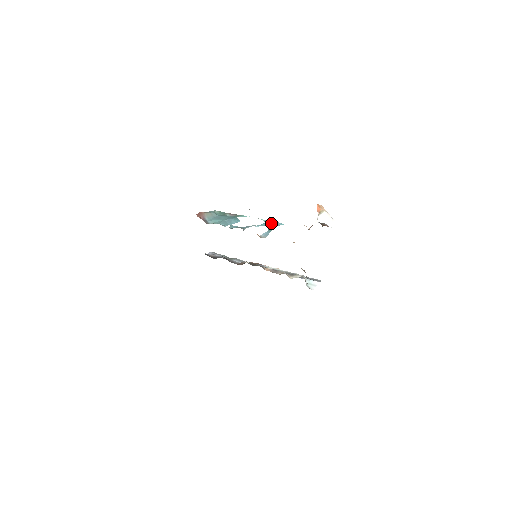
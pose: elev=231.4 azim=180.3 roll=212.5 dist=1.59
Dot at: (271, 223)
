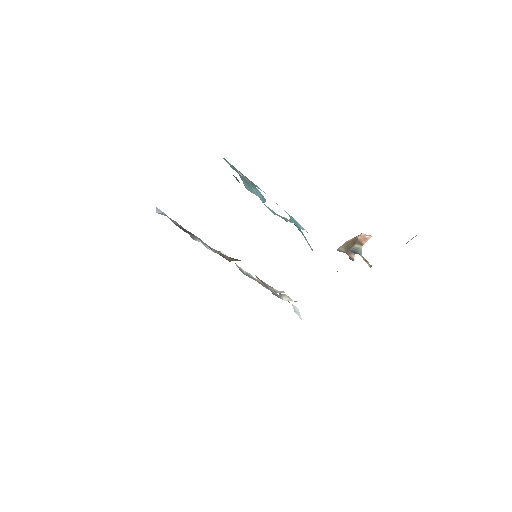
Dot at: (295, 221)
